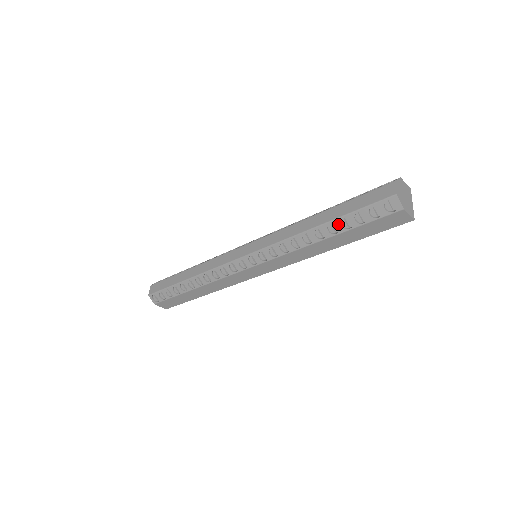
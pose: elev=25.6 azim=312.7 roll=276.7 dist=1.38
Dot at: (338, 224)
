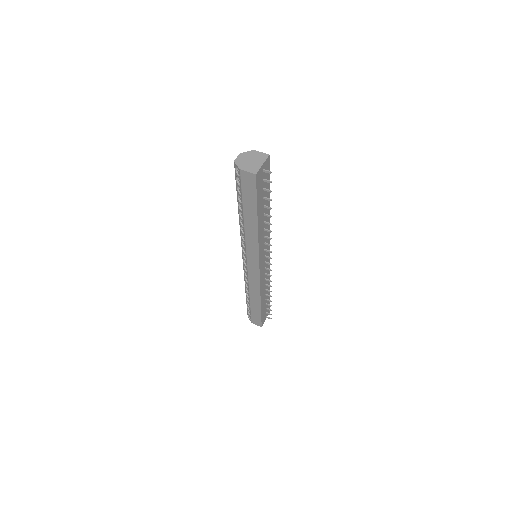
Dot at: (239, 202)
